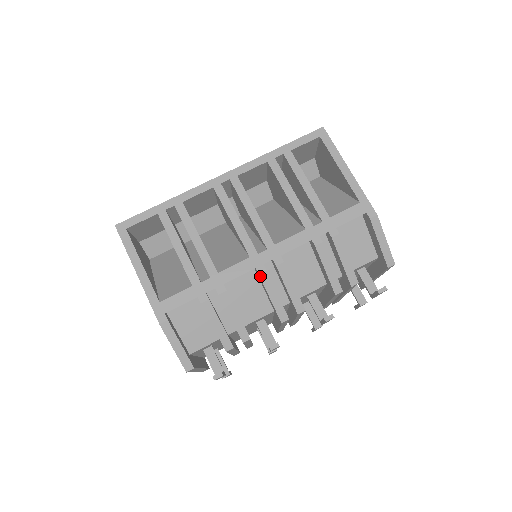
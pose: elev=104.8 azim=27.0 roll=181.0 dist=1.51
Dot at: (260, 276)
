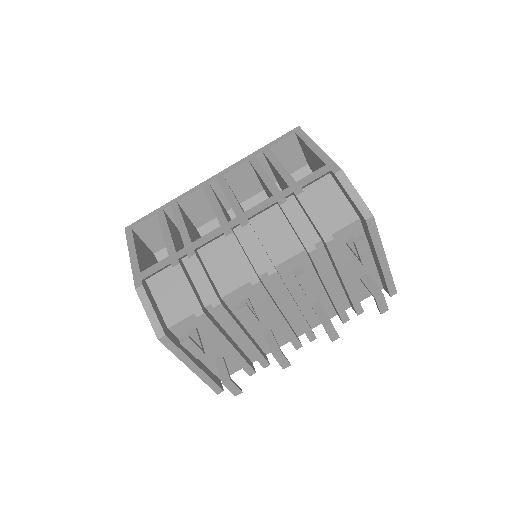
Dot at: (227, 238)
